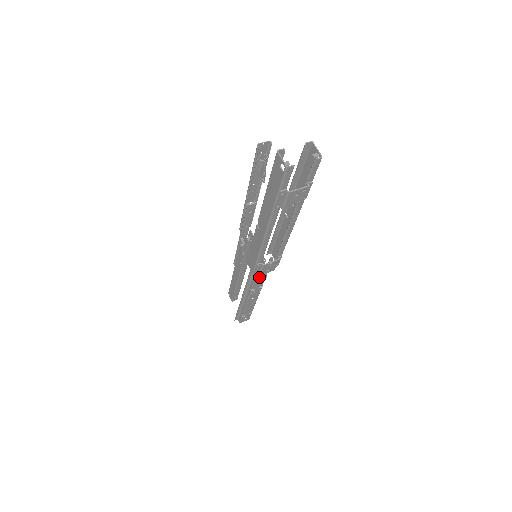
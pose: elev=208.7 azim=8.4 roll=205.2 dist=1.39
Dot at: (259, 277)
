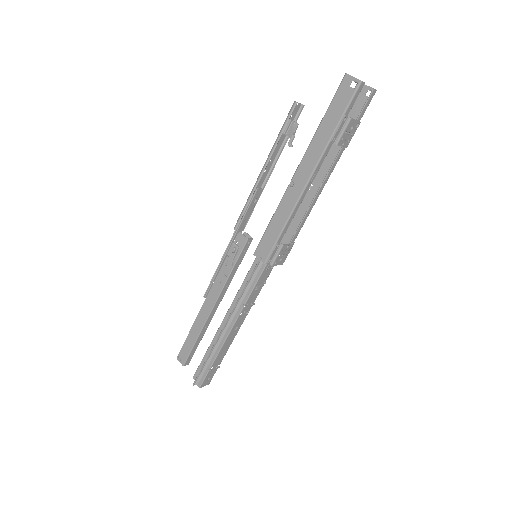
Dot at: (260, 280)
